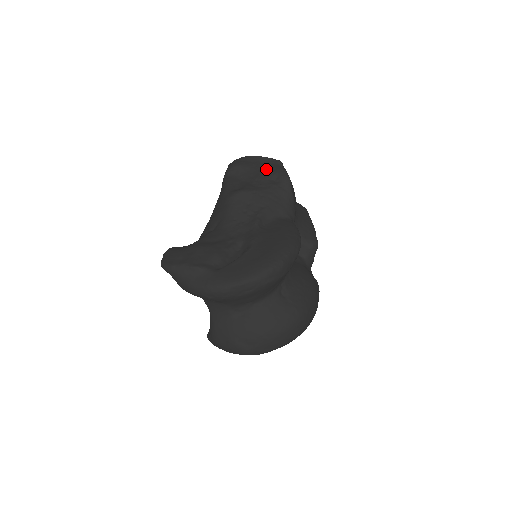
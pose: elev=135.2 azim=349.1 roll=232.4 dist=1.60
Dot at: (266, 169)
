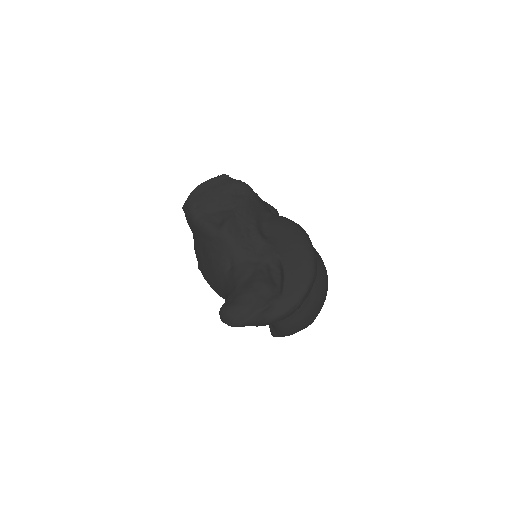
Dot at: (222, 189)
